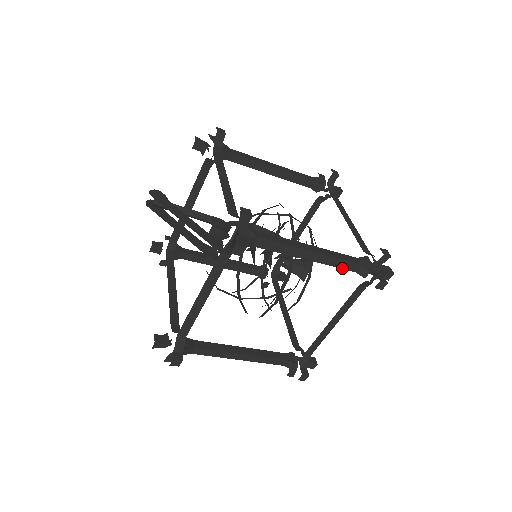
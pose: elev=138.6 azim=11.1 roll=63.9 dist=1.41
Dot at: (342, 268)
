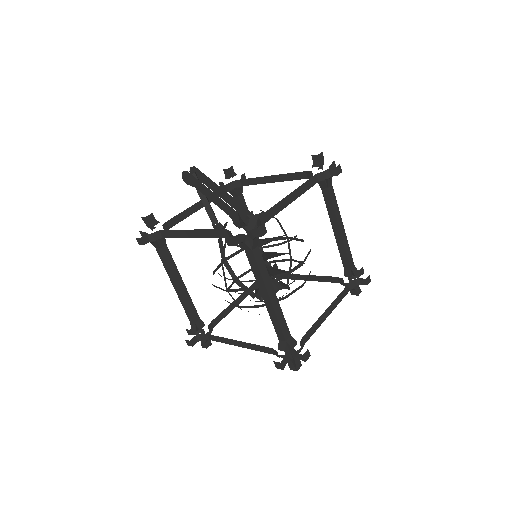
Dot at: (348, 257)
